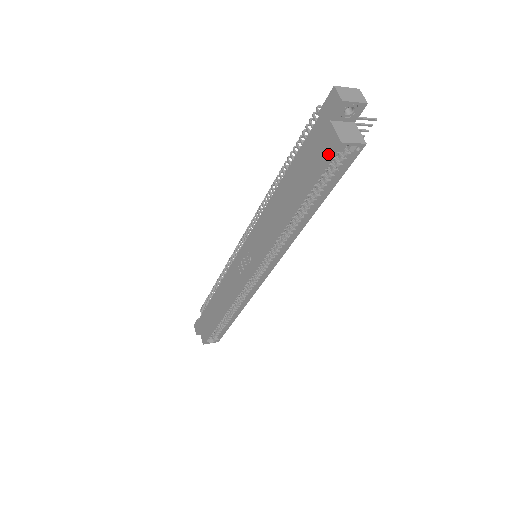
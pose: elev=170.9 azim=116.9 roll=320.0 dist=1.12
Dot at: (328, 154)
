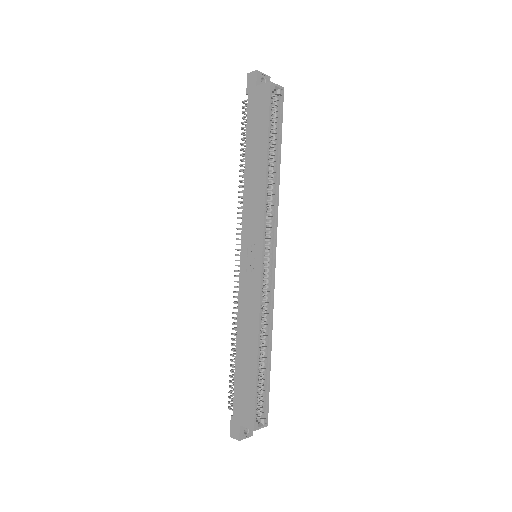
Dot at: (267, 97)
